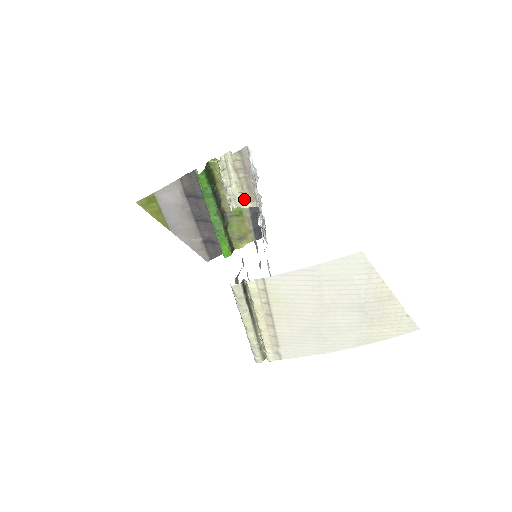
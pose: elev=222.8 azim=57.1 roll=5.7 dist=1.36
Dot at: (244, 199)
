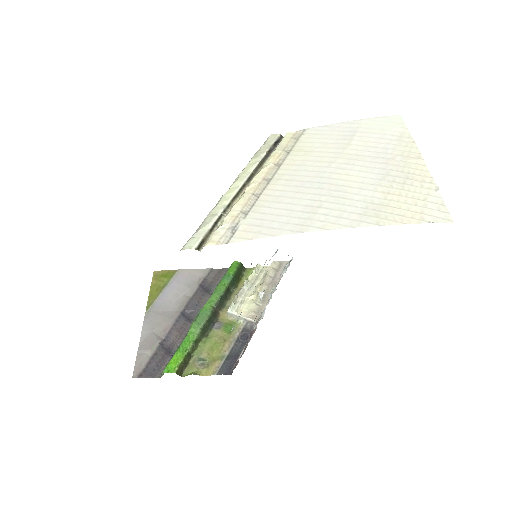
Dot at: (250, 307)
